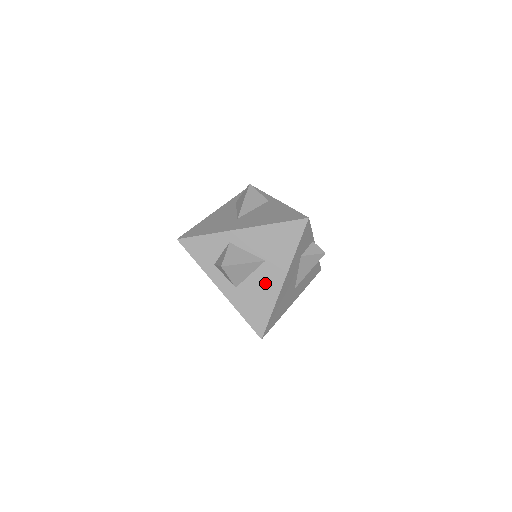
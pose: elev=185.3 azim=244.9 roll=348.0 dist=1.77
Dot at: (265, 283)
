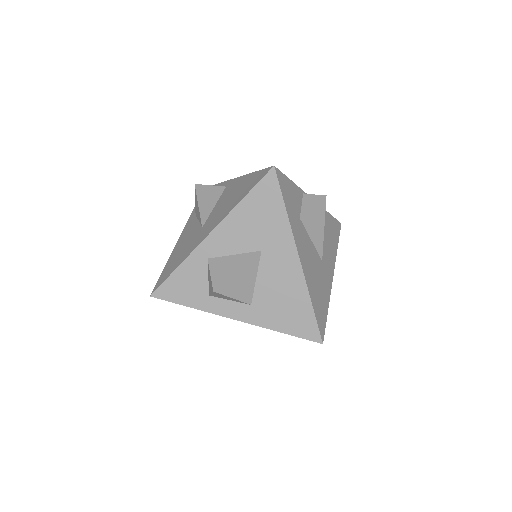
Dot at: (280, 276)
